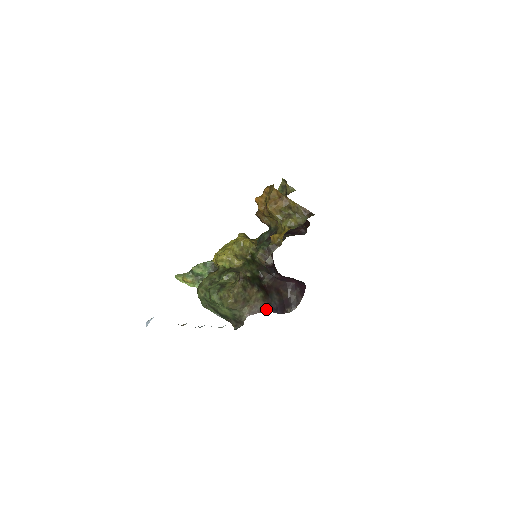
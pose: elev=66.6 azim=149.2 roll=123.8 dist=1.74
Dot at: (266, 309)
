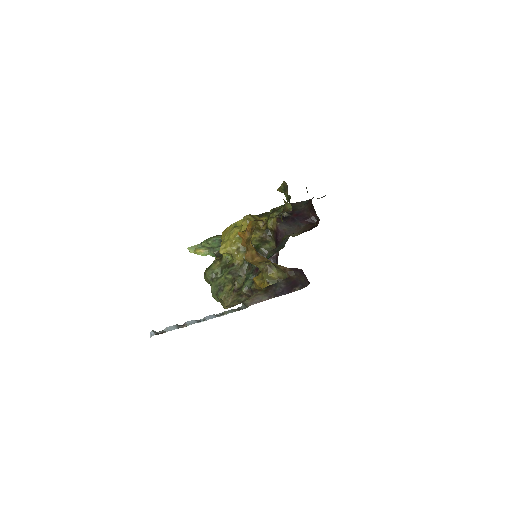
Dot at: (269, 297)
